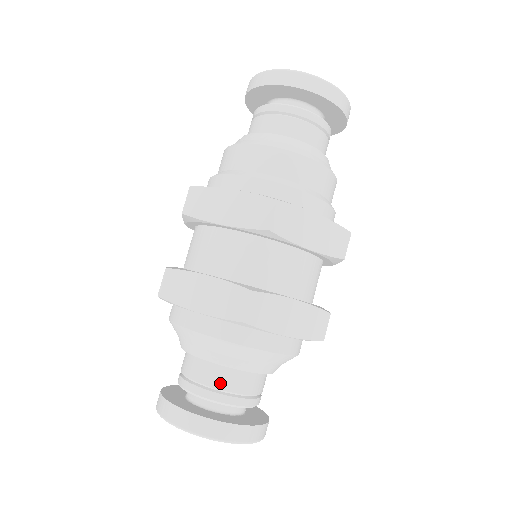
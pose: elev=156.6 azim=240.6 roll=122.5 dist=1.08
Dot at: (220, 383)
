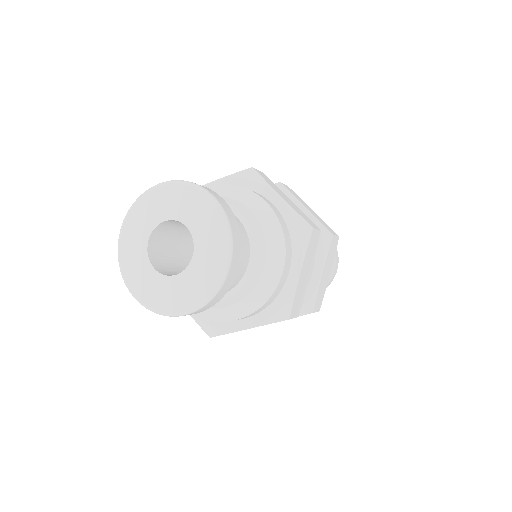
Dot at: occluded
